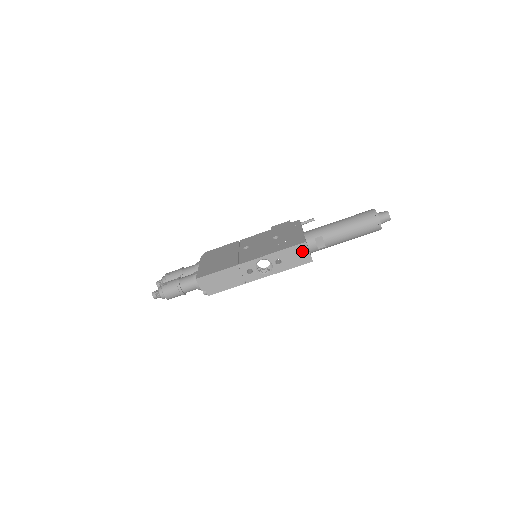
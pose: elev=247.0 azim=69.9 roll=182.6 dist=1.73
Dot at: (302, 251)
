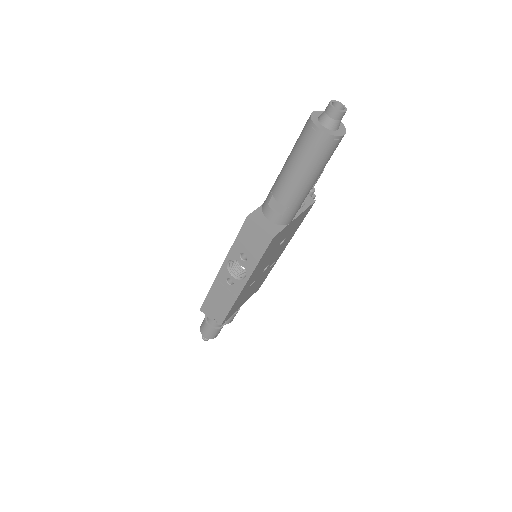
Dot at: (253, 230)
